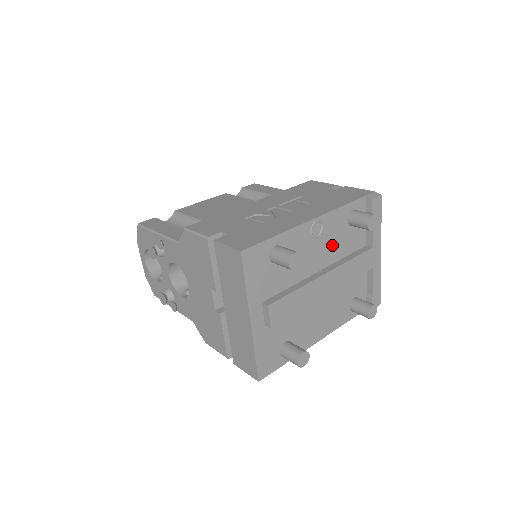
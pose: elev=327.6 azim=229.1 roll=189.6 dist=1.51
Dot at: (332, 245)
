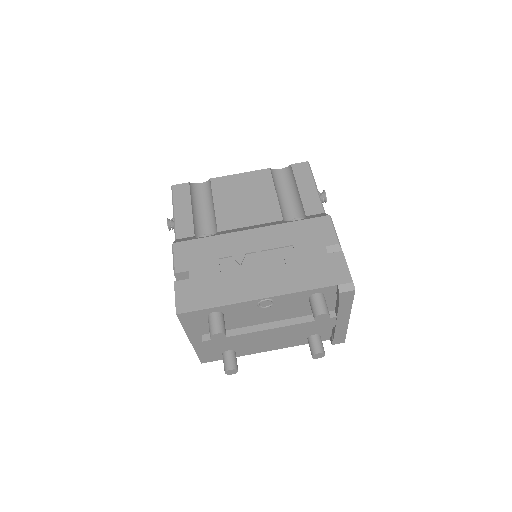
Dot at: (286, 310)
